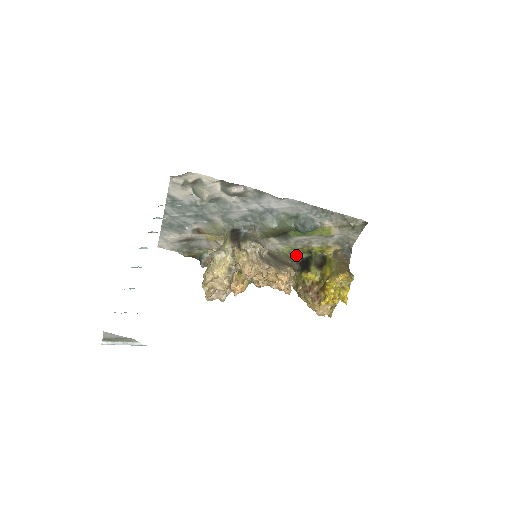
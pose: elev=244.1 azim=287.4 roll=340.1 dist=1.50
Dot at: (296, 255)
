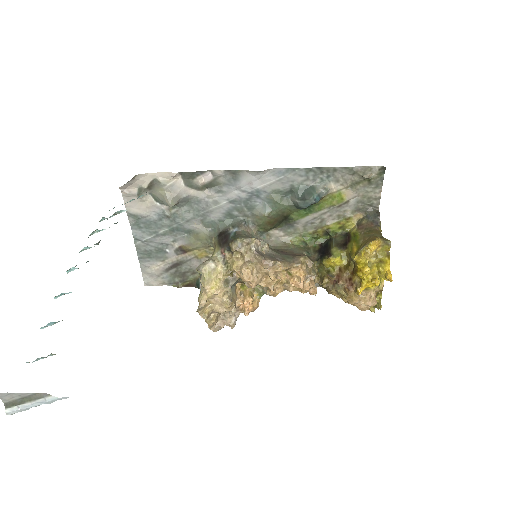
Dot at: (311, 243)
